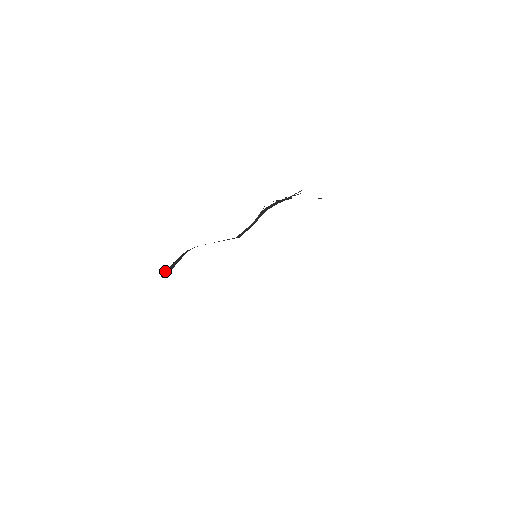
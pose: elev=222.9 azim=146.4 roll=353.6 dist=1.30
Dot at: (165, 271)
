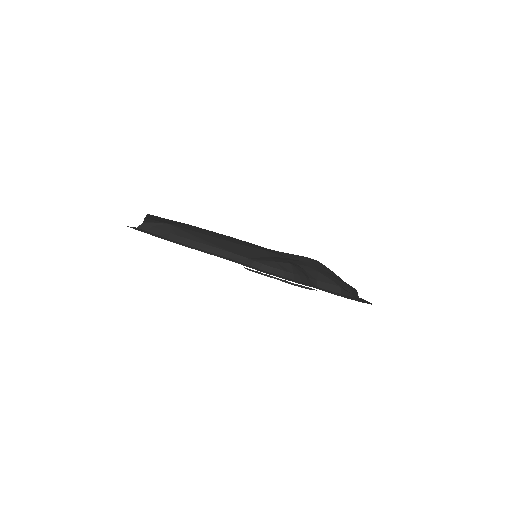
Dot at: (150, 224)
